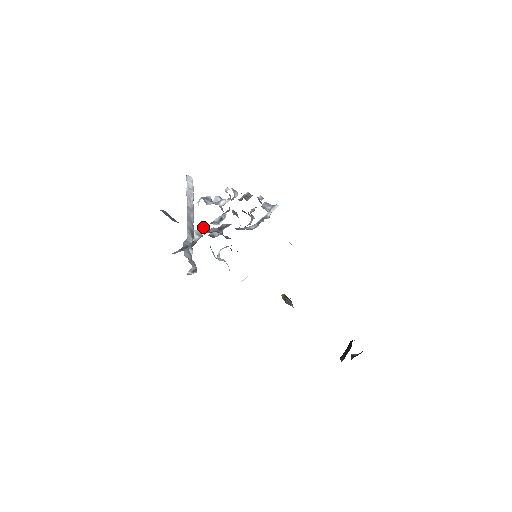
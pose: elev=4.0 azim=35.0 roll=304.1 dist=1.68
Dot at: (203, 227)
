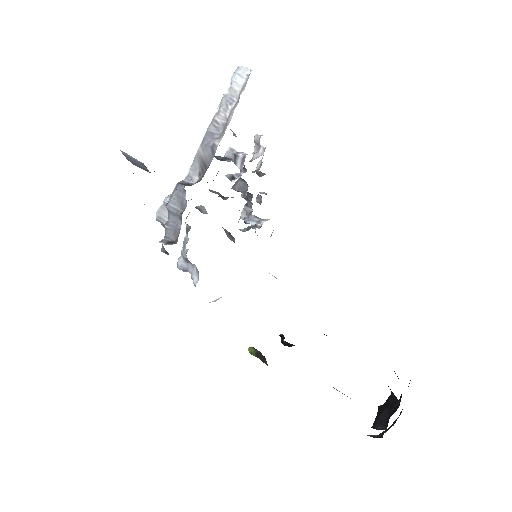
Dot at: occluded
